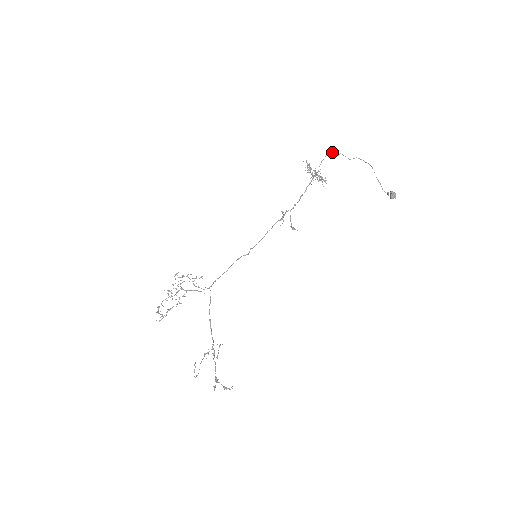
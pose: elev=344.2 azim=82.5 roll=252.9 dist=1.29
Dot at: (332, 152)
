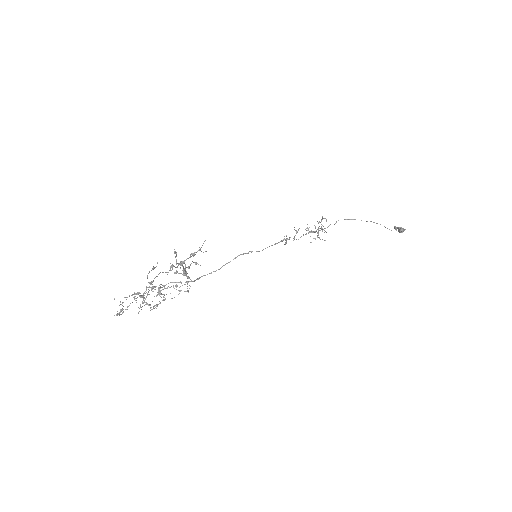
Dot at: occluded
